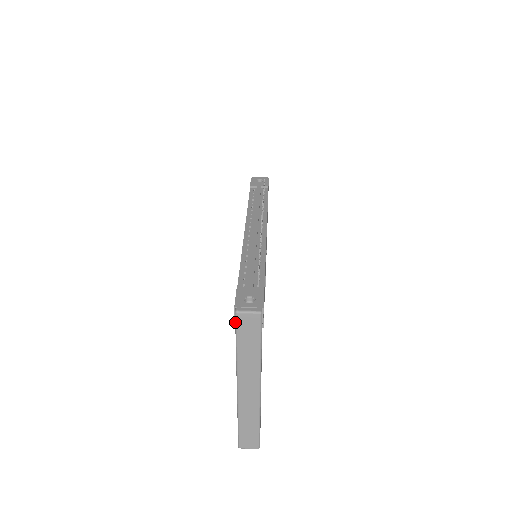
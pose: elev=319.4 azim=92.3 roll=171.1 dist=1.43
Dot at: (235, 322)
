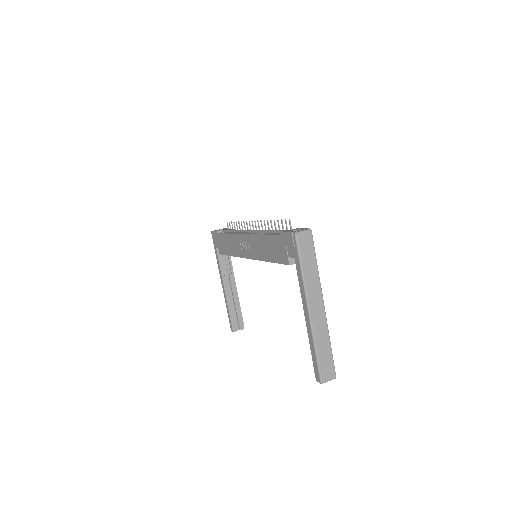
Dot at: (296, 243)
